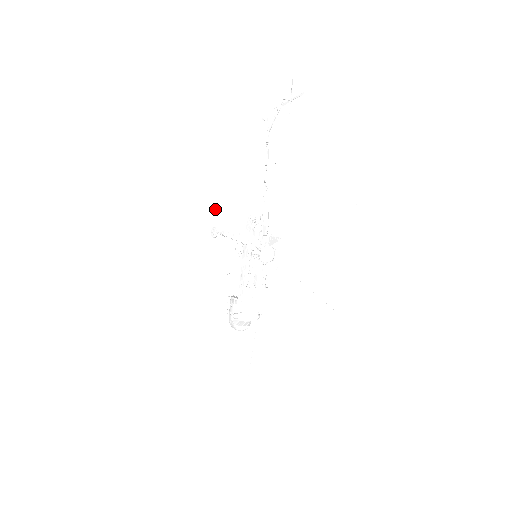
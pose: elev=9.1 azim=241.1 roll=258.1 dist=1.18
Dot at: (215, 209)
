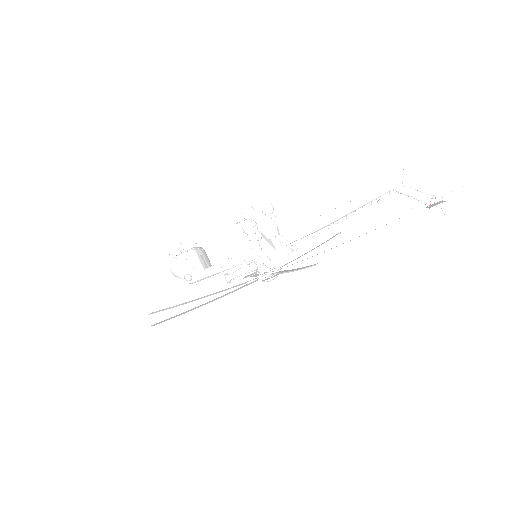
Dot at: occluded
